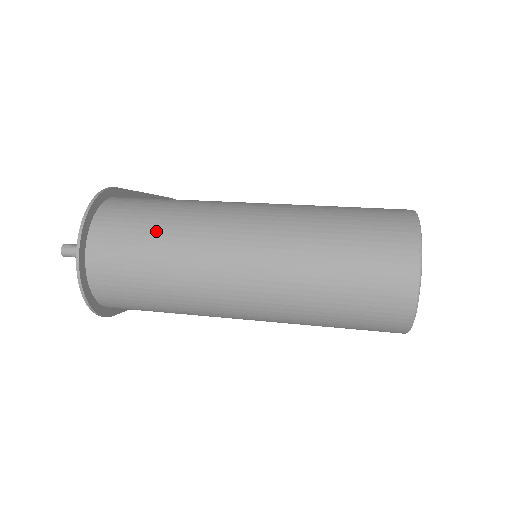
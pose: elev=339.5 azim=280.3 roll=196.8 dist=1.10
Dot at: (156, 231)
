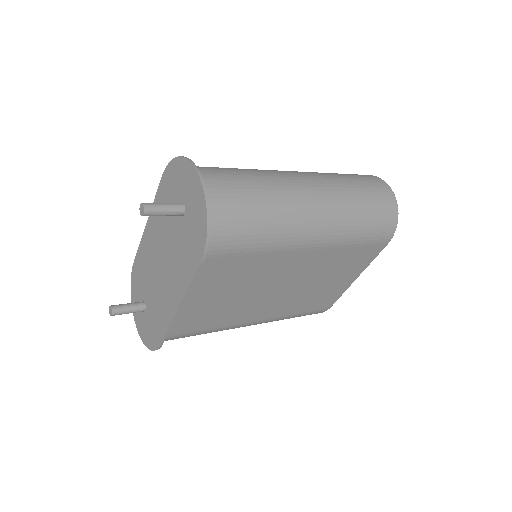
Dot at: (240, 170)
